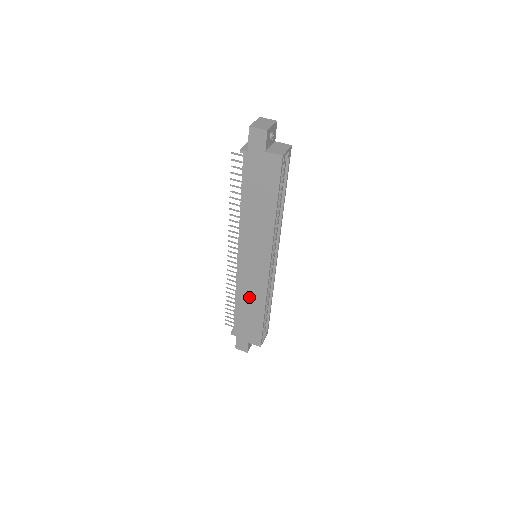
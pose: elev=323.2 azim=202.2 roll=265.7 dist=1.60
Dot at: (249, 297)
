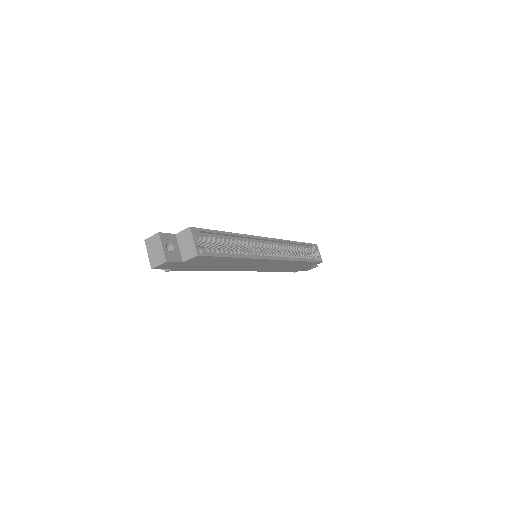
Dot at: (282, 267)
